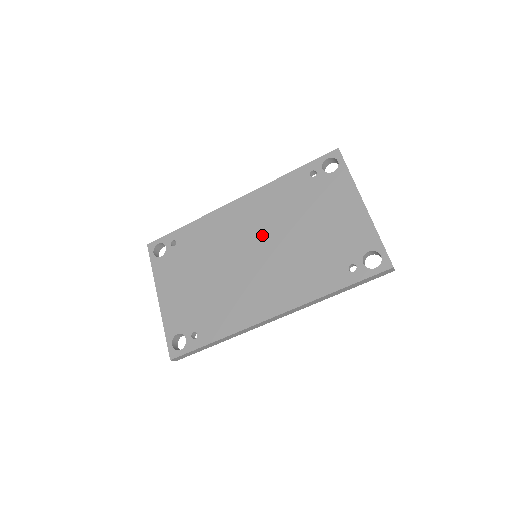
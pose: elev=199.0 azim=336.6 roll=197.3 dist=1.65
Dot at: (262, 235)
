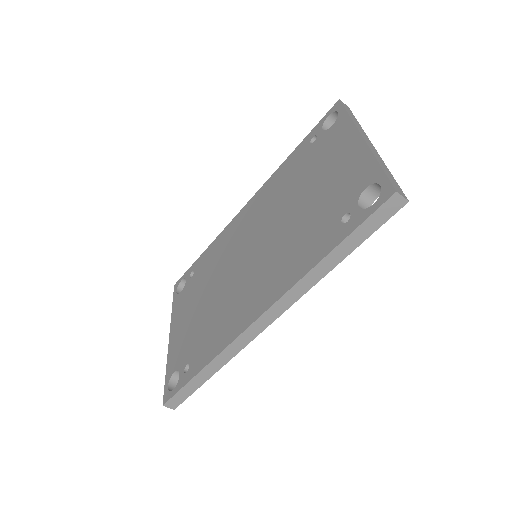
Dot at: (260, 228)
